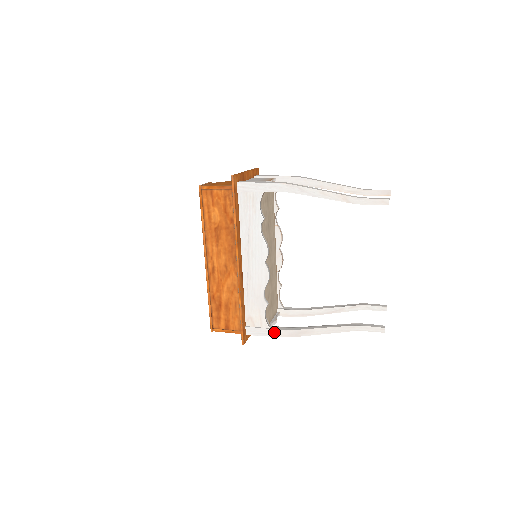
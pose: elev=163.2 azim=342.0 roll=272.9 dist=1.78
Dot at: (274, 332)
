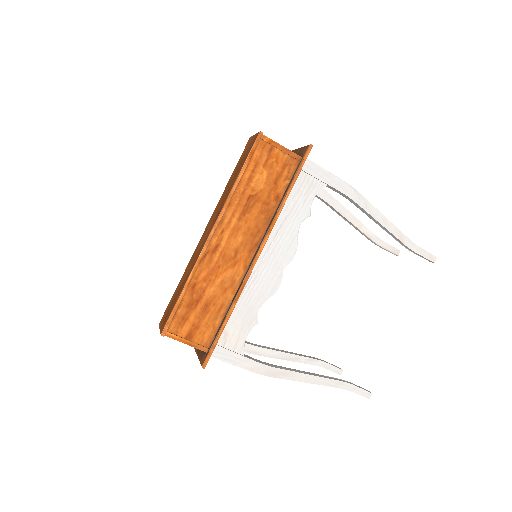
Dot at: (248, 363)
